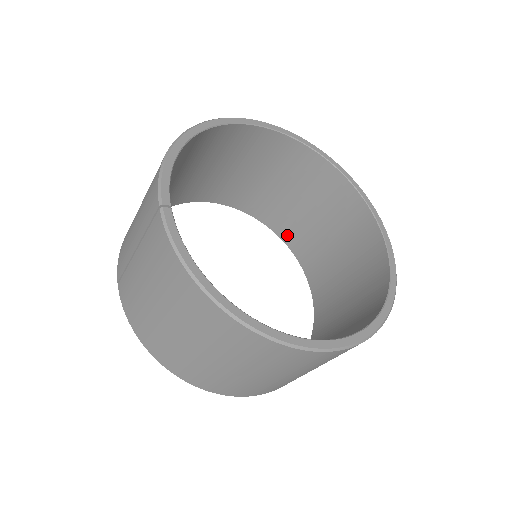
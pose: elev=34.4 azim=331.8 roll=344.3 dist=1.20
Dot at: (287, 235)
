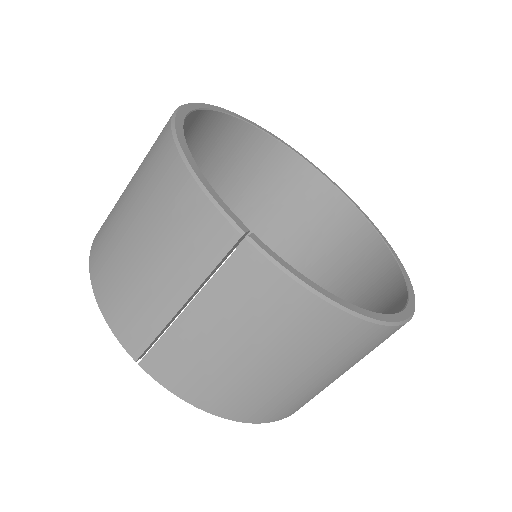
Dot at: occluded
